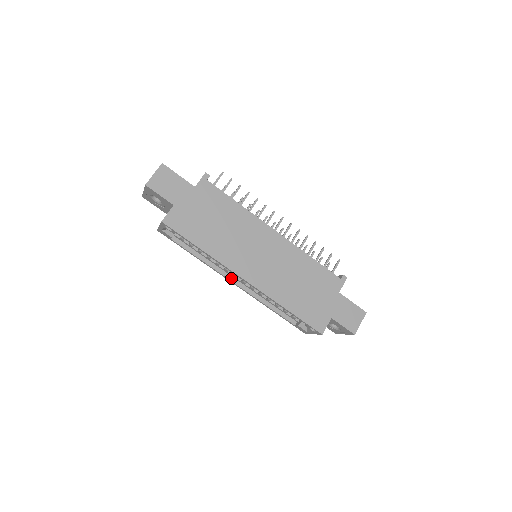
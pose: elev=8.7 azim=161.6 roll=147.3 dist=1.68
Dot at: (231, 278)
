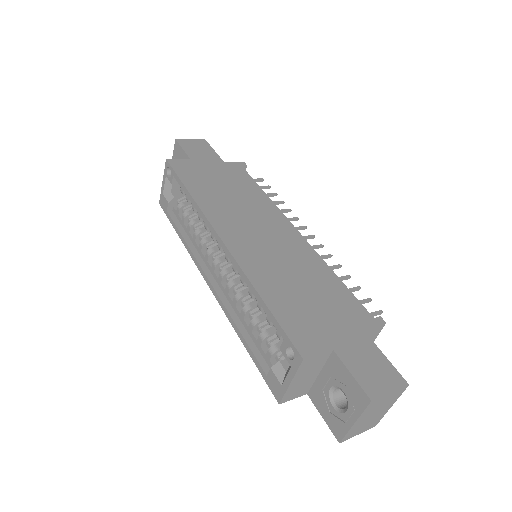
Dot at: (208, 273)
